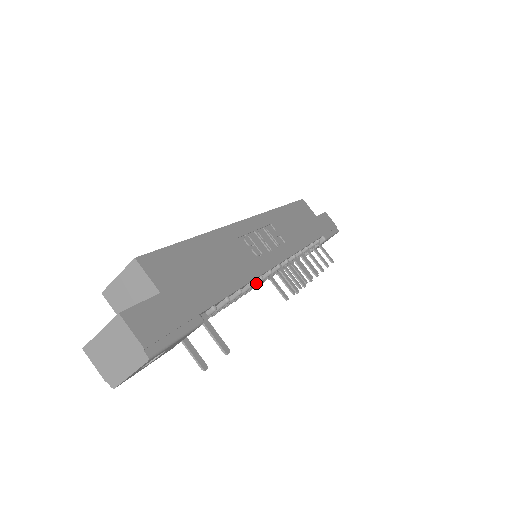
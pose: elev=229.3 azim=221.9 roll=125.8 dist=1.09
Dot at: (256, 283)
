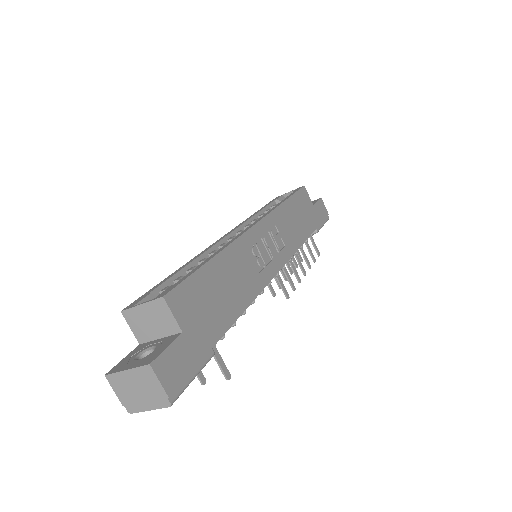
Dot at: occluded
